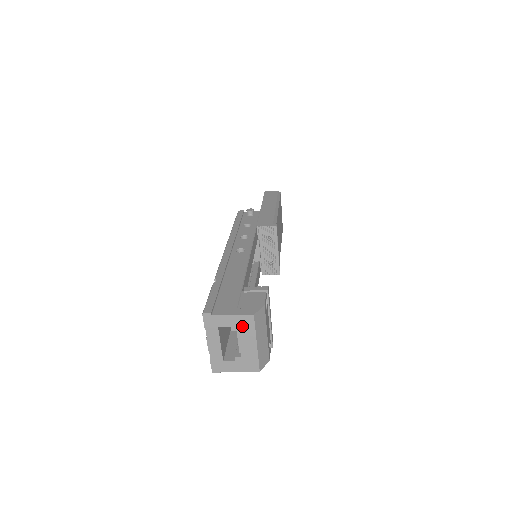
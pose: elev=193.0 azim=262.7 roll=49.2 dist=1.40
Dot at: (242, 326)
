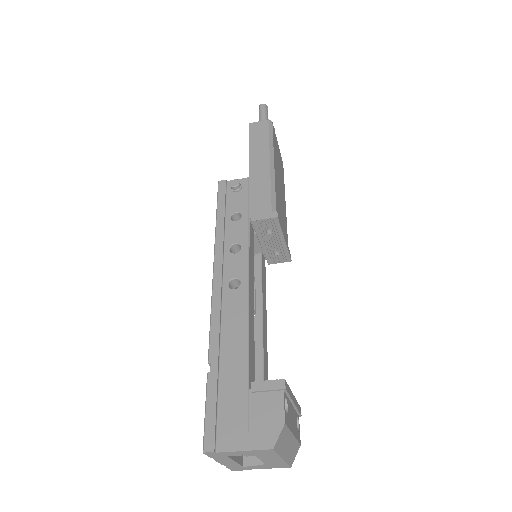
Dot at: (259, 454)
